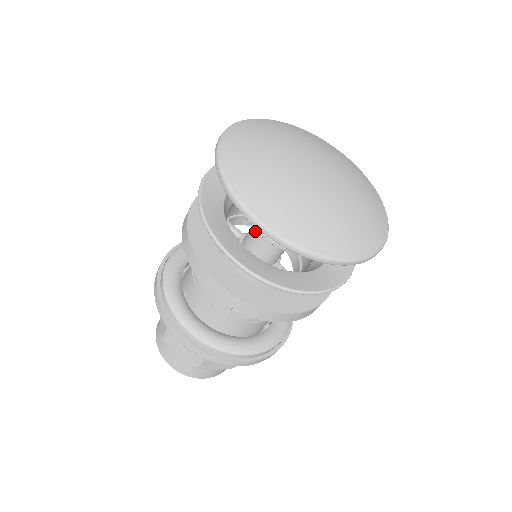
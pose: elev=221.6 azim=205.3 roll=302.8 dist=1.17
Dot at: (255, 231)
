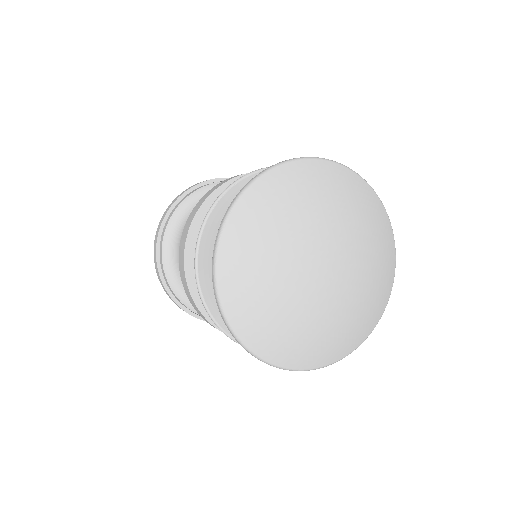
Dot at: occluded
